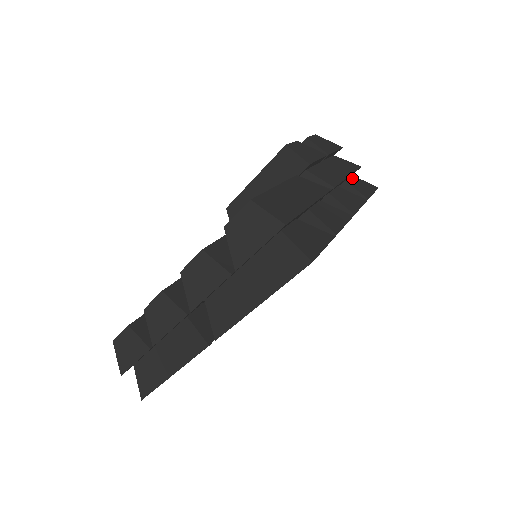
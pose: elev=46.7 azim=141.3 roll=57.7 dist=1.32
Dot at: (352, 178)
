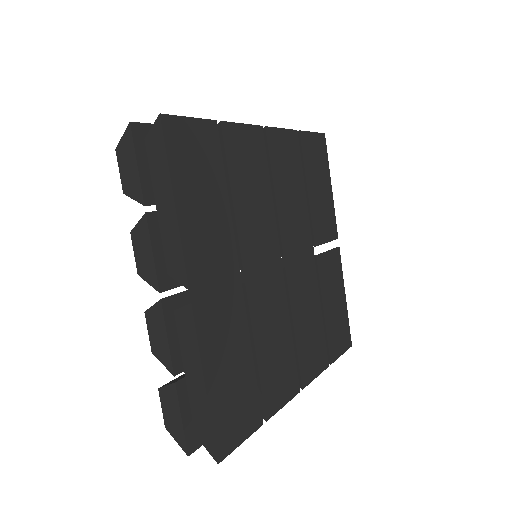
Dot at: occluded
